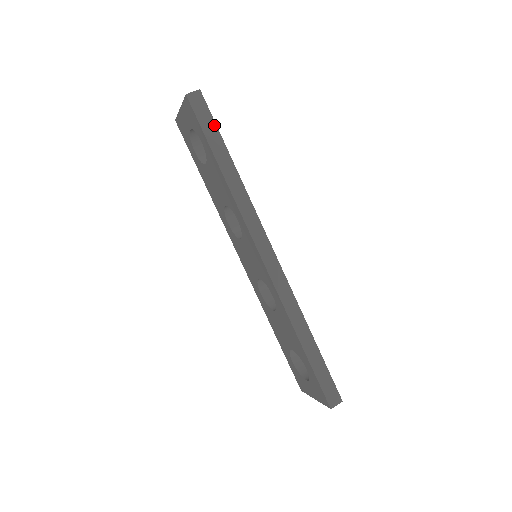
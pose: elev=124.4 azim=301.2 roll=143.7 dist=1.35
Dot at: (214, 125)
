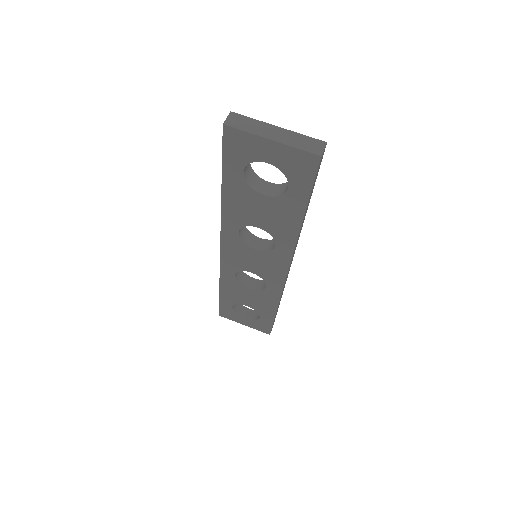
Dot at: occluded
